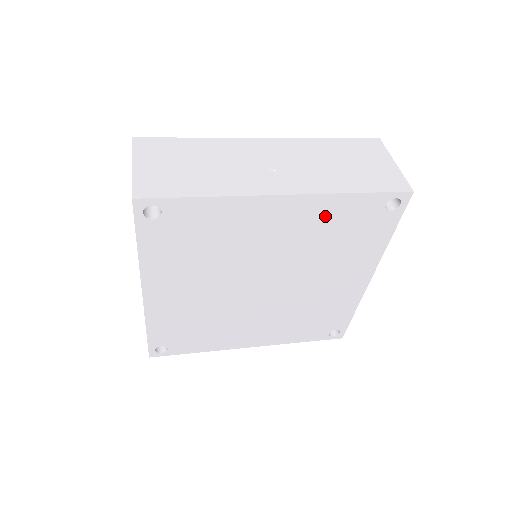
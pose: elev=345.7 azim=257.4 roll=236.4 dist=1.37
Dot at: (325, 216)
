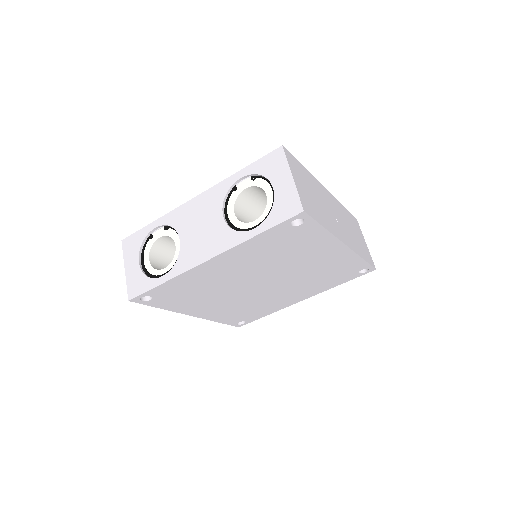
Dot at: (340, 263)
